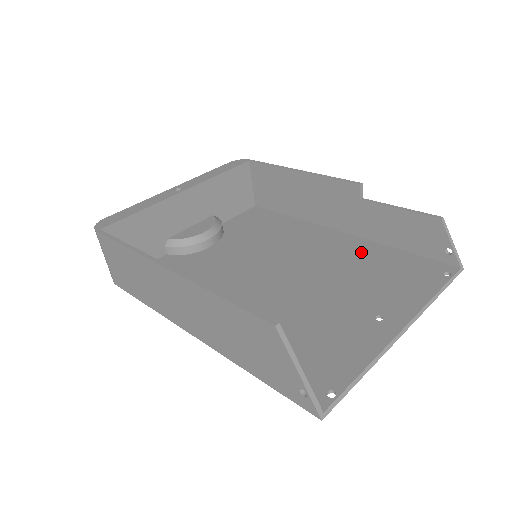
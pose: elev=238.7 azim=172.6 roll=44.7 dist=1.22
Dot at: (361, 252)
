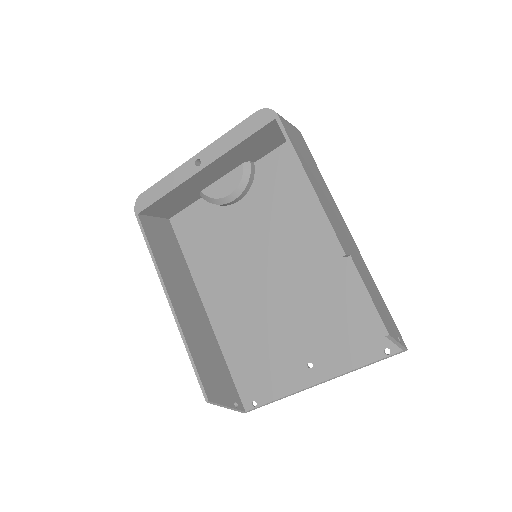
Dot at: (344, 282)
